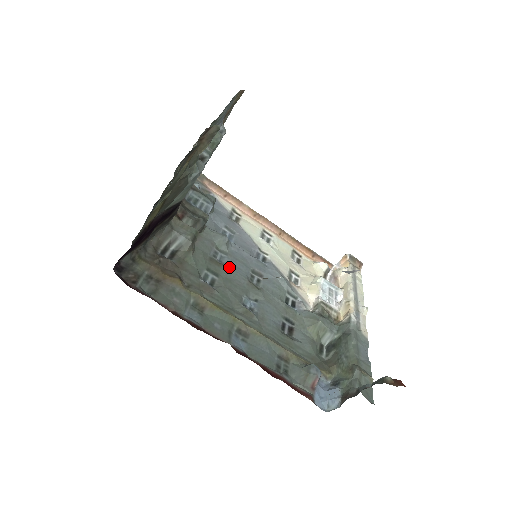
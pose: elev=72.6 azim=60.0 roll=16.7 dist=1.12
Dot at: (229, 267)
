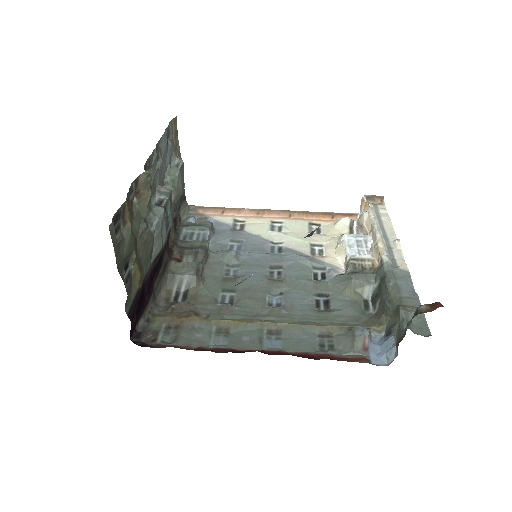
Dot at: (244, 277)
